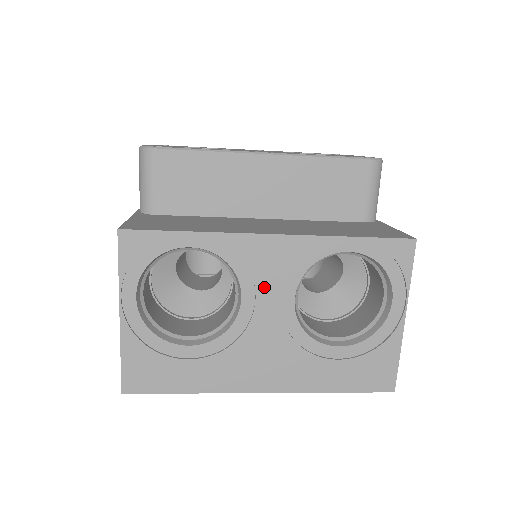
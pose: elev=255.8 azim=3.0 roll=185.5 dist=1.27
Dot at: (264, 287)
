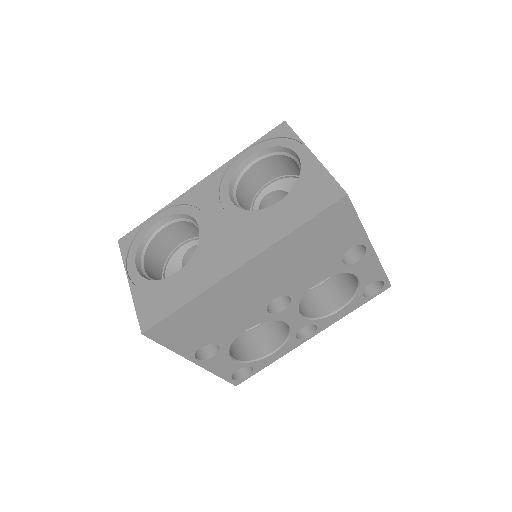
Dot at: (207, 207)
